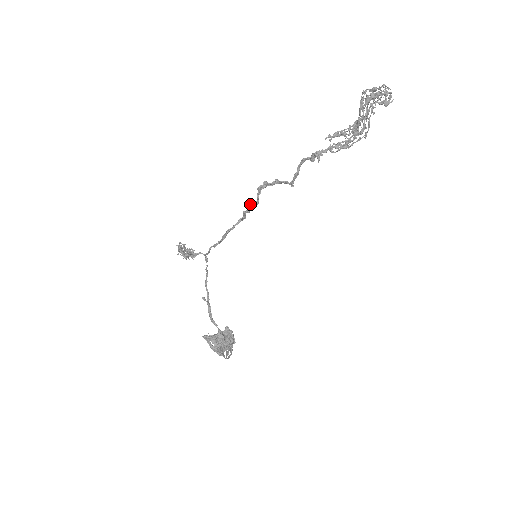
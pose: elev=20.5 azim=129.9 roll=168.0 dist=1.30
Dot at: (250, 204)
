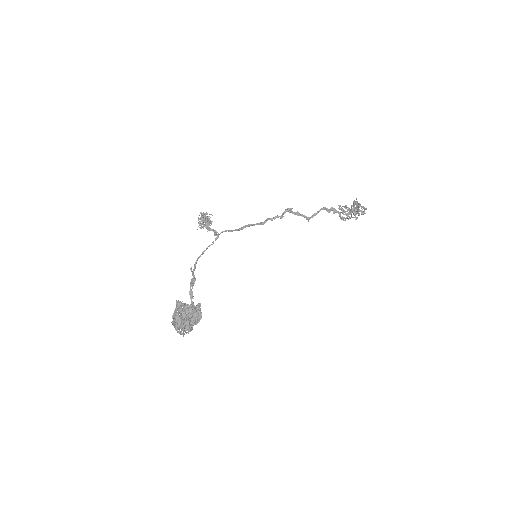
Dot at: (277, 215)
